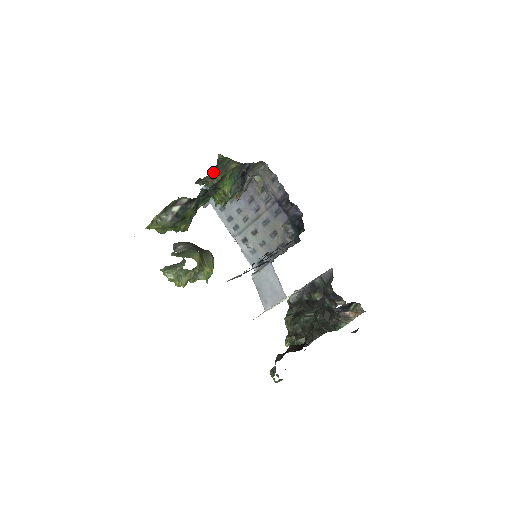
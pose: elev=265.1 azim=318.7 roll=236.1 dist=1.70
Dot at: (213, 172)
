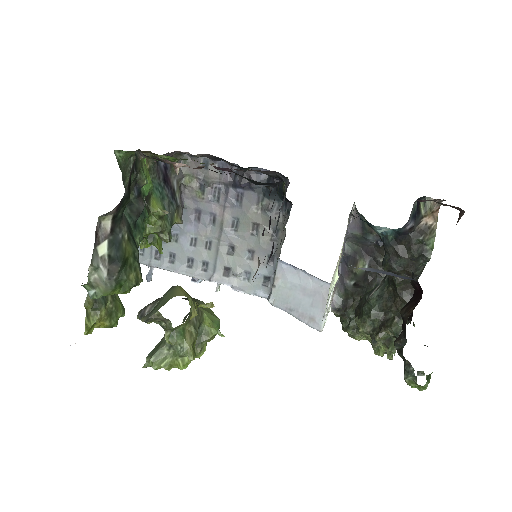
Dot at: occluded
